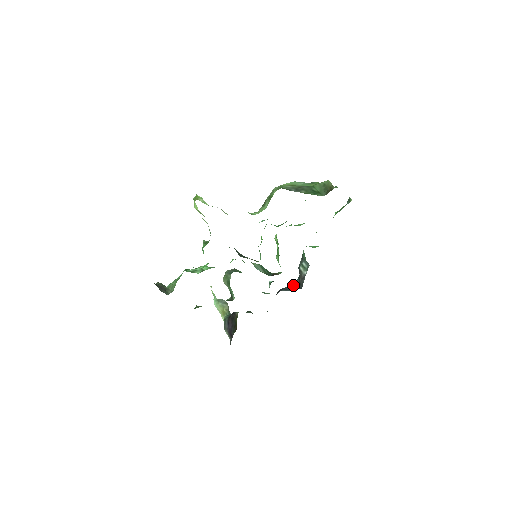
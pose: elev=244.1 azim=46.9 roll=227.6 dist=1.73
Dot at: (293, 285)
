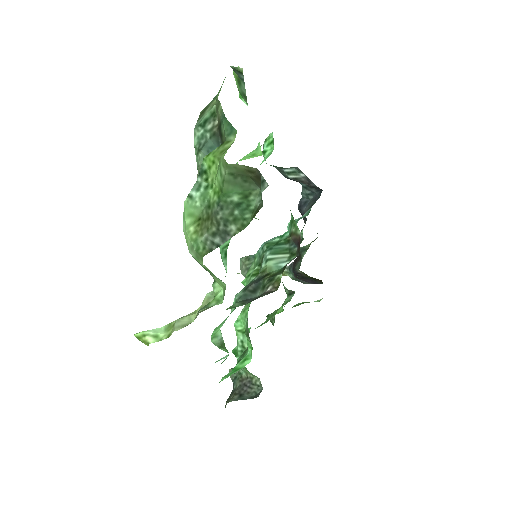
Dot at: (305, 193)
